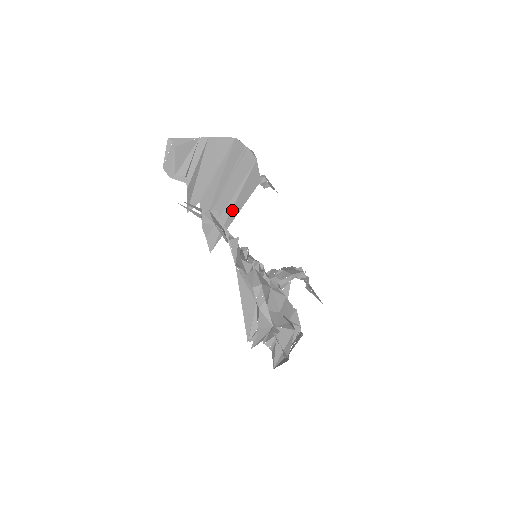
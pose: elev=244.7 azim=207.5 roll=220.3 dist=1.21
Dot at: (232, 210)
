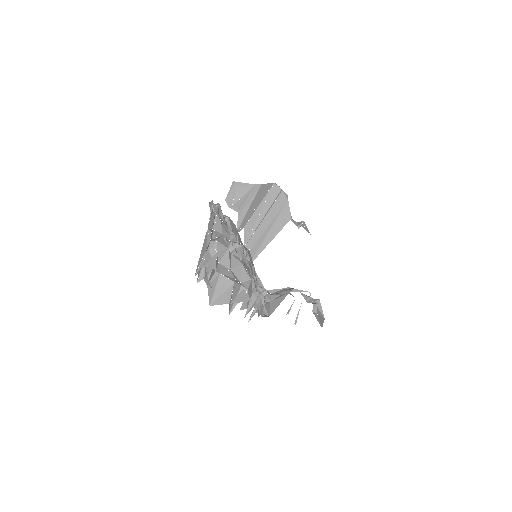
Dot at: (266, 237)
